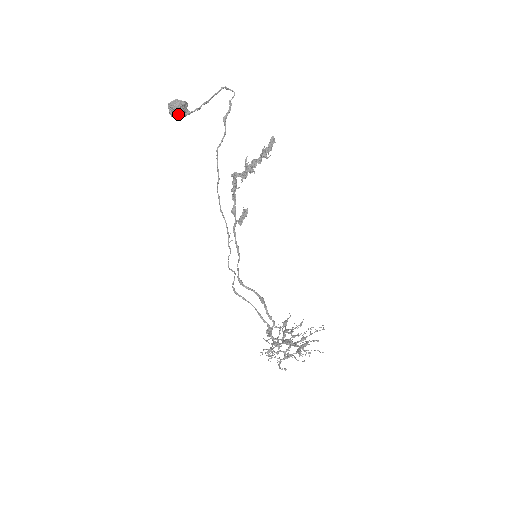
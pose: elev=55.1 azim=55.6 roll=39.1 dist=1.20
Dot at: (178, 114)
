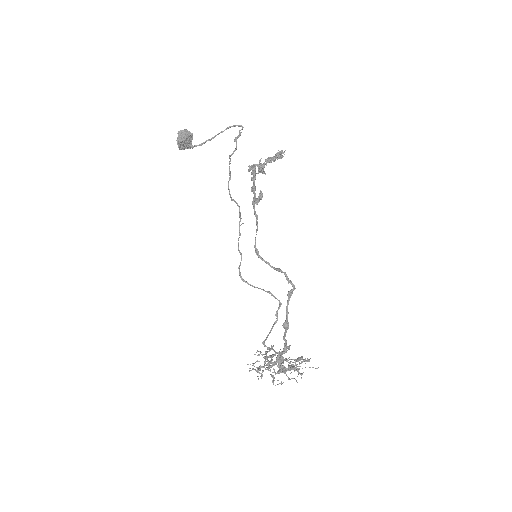
Dot at: (184, 143)
